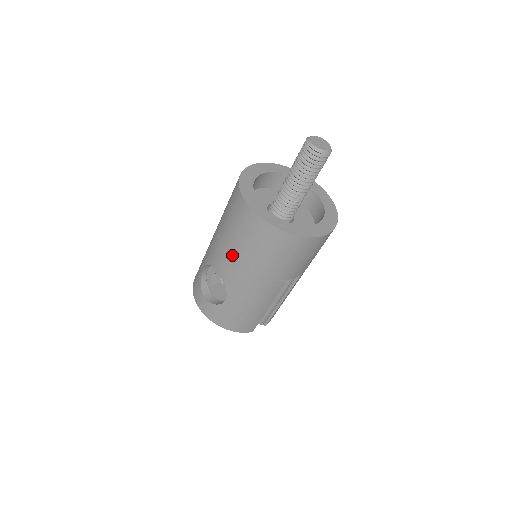
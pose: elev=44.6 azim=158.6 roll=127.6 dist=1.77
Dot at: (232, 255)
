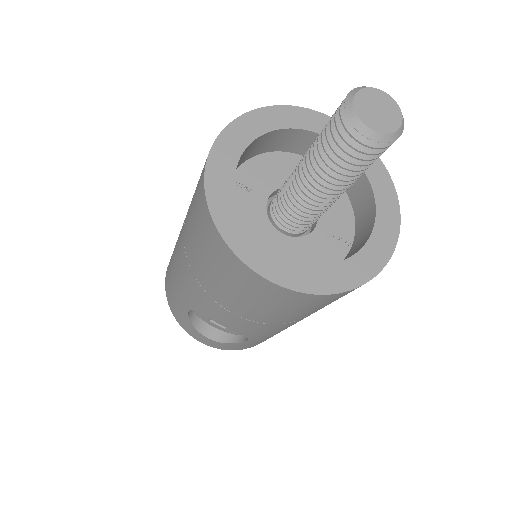
Dot at: (248, 318)
